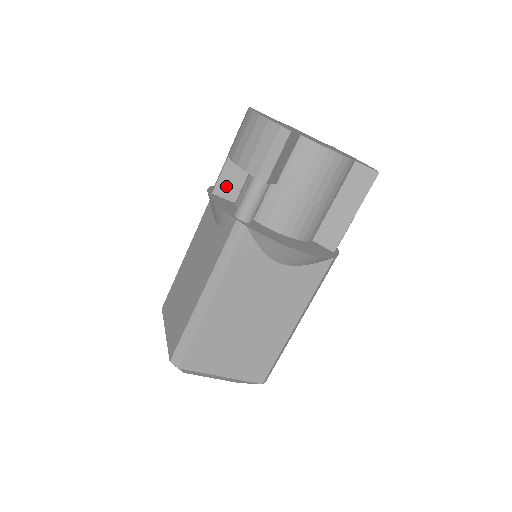
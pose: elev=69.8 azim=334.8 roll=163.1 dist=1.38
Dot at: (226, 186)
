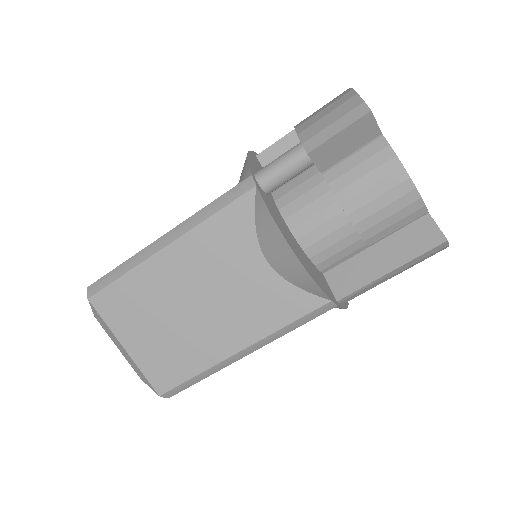
Dot at: (274, 158)
